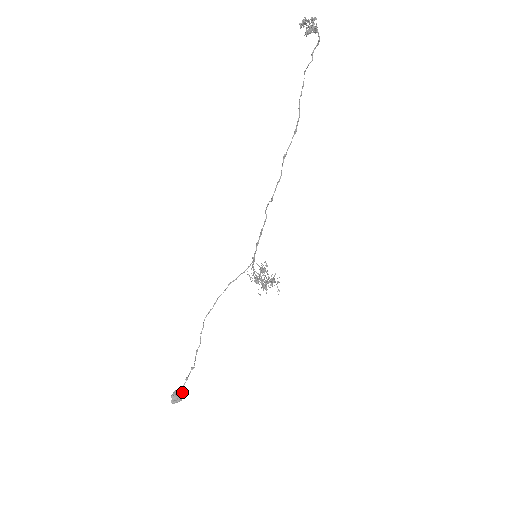
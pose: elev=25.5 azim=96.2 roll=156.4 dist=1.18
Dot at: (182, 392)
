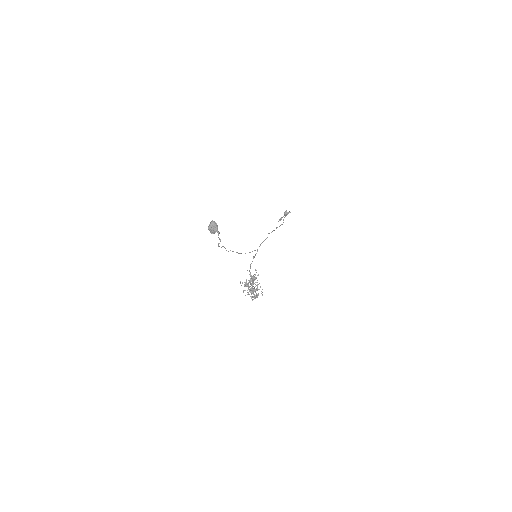
Dot at: (217, 228)
